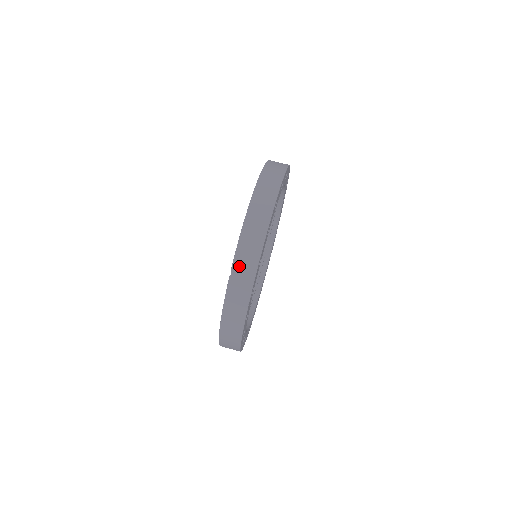
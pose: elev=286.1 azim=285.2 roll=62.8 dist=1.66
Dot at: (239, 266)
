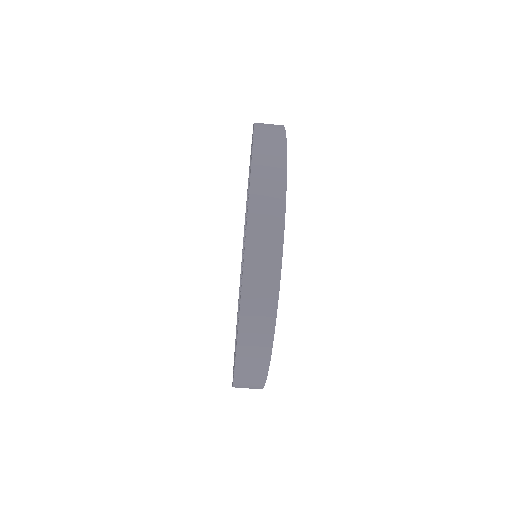
Dot at: occluded
